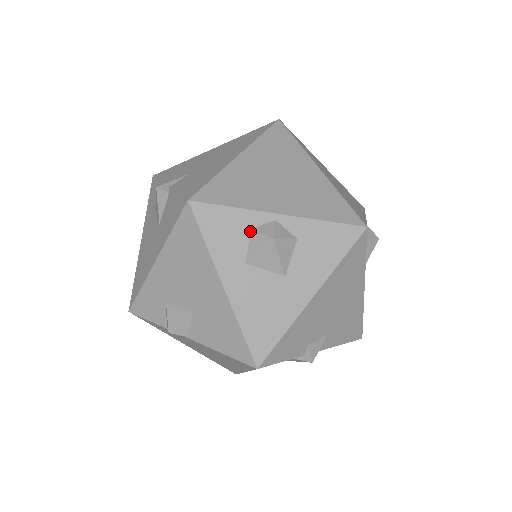
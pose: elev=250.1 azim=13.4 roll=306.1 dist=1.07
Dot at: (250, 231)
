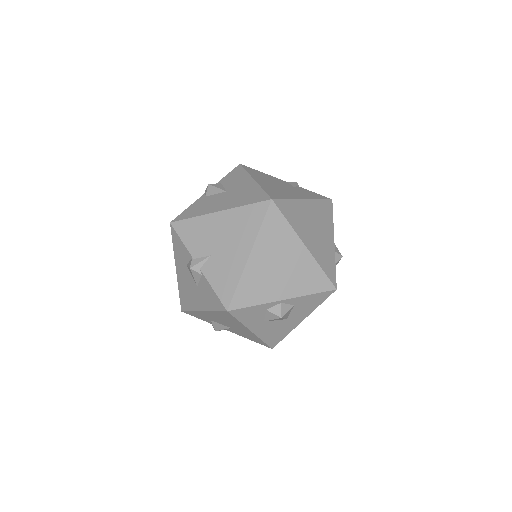
Dot at: (266, 311)
